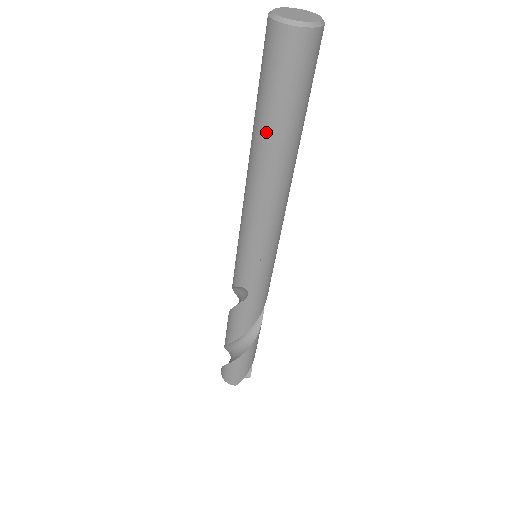
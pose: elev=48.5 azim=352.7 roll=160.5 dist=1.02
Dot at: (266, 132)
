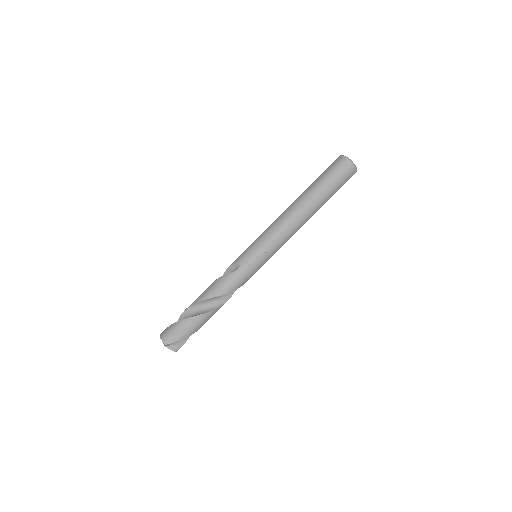
Dot at: (312, 190)
